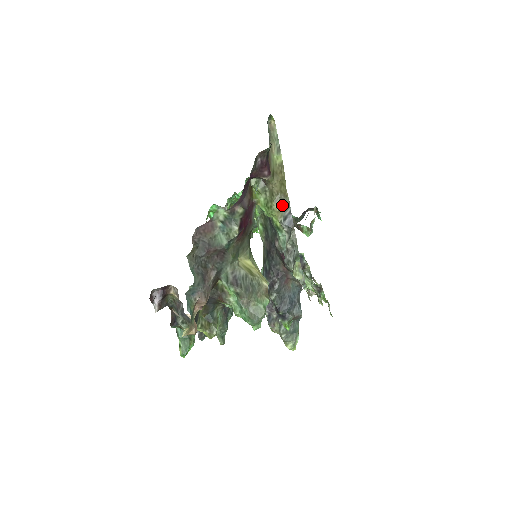
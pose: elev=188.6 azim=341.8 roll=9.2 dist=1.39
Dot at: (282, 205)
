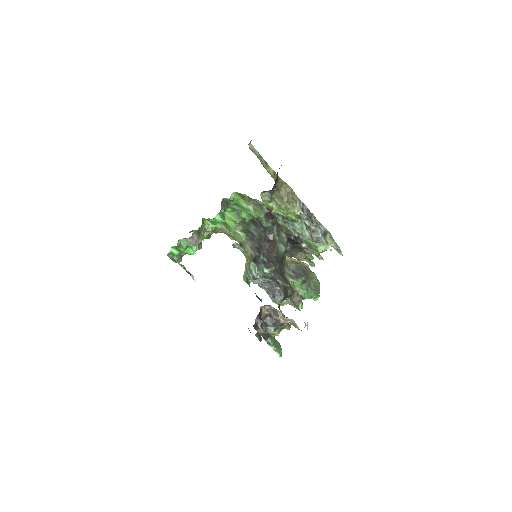
Dot at: (294, 202)
